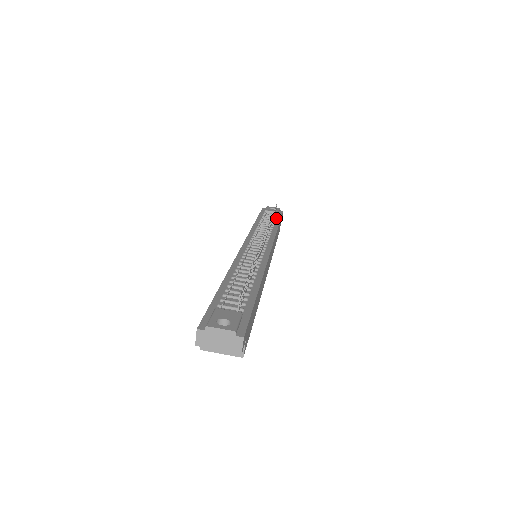
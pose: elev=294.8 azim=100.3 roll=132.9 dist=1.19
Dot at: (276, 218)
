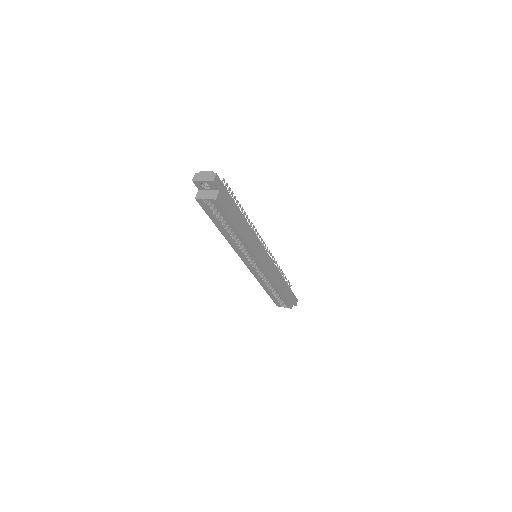
Dot at: occluded
